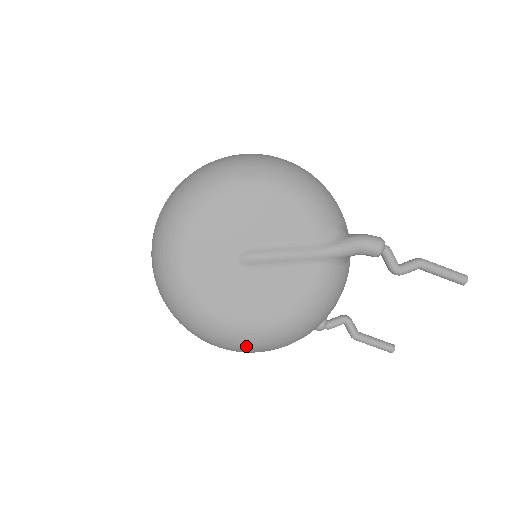
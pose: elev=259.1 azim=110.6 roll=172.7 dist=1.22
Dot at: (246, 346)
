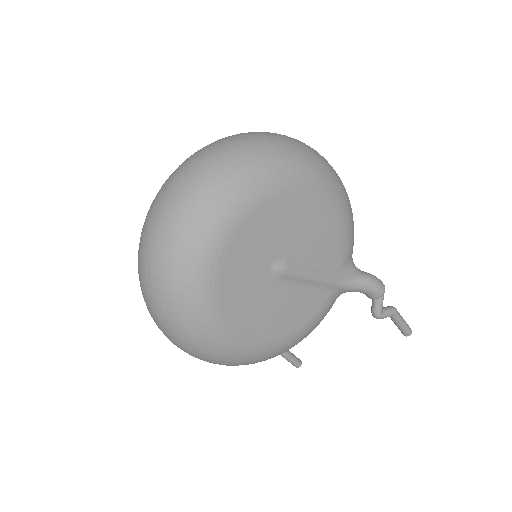
Dot at: (229, 361)
